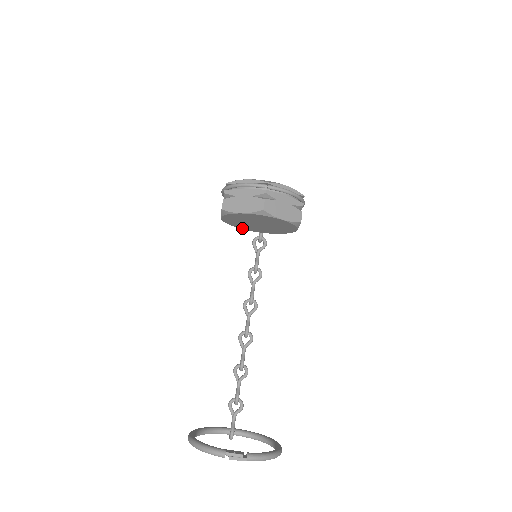
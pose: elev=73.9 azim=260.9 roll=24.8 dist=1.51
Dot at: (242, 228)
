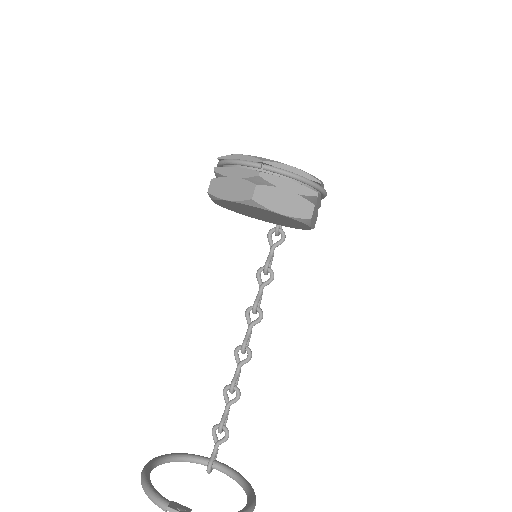
Dot at: (250, 216)
